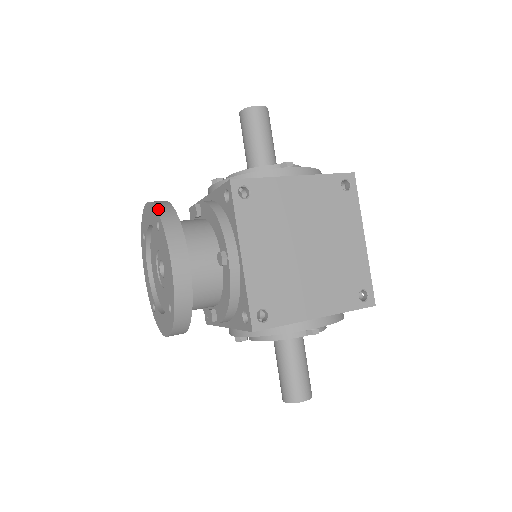
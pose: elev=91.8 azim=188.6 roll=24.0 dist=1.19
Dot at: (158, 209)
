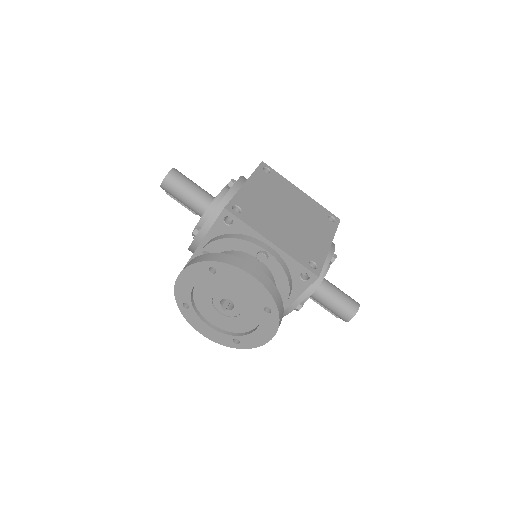
Dot at: (203, 260)
